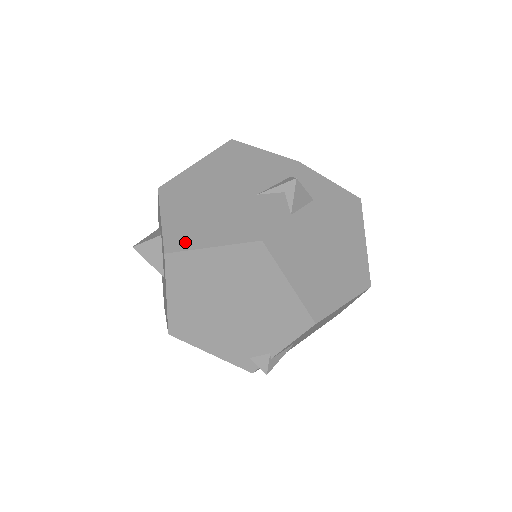
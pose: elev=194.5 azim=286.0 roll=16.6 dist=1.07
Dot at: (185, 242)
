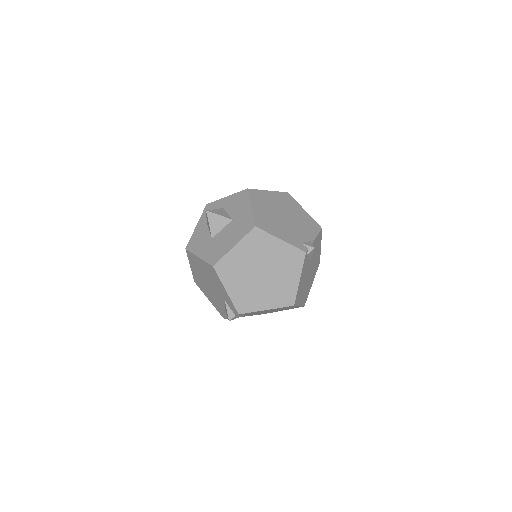
Dot at: occluded
